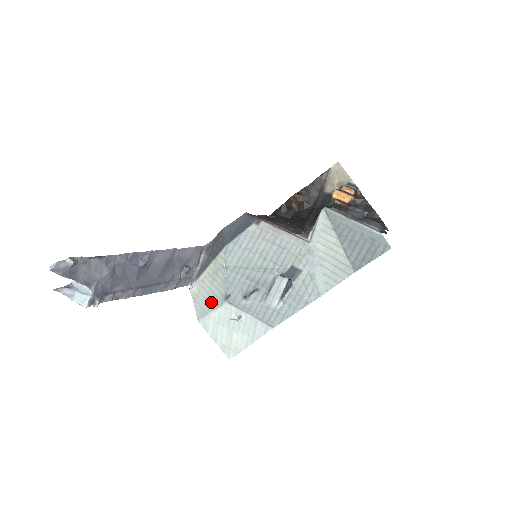
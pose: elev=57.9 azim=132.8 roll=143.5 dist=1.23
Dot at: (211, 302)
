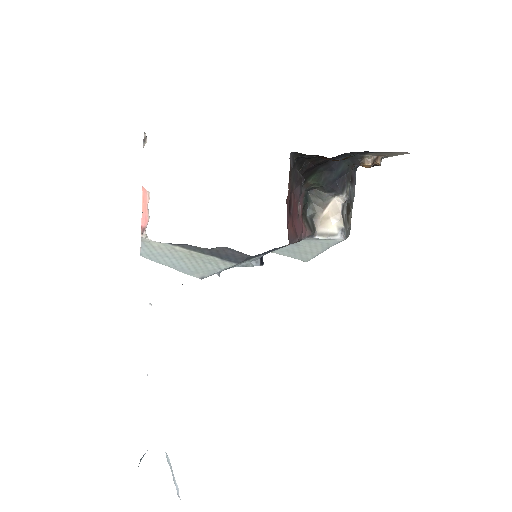
Dot at: (177, 266)
